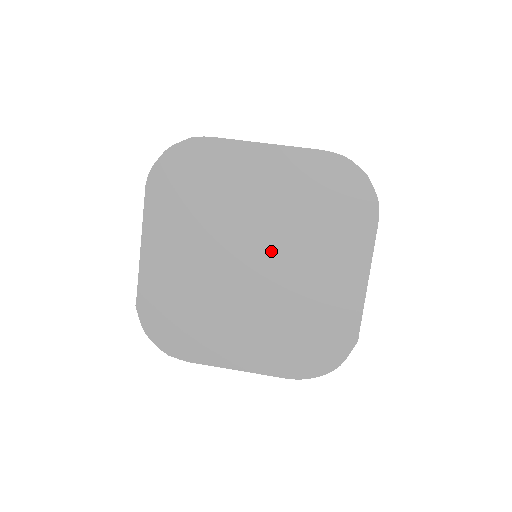
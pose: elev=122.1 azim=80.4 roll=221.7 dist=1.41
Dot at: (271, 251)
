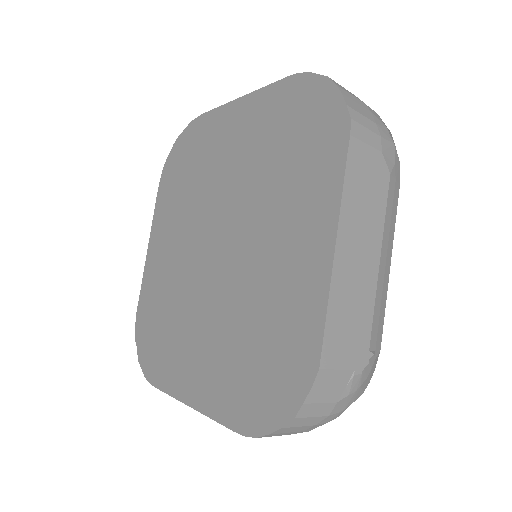
Dot at: occluded
